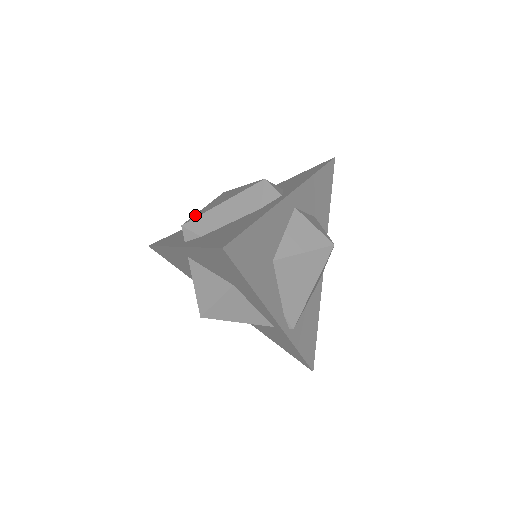
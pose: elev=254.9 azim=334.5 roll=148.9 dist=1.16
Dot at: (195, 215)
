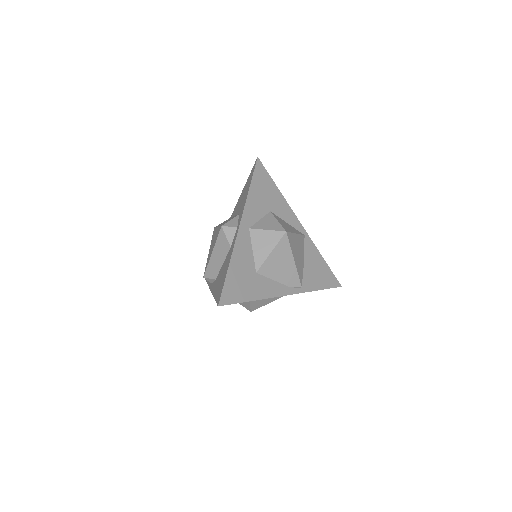
Dot at: (206, 264)
